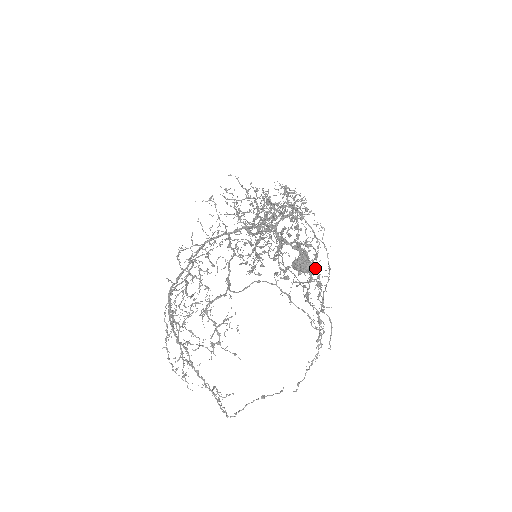
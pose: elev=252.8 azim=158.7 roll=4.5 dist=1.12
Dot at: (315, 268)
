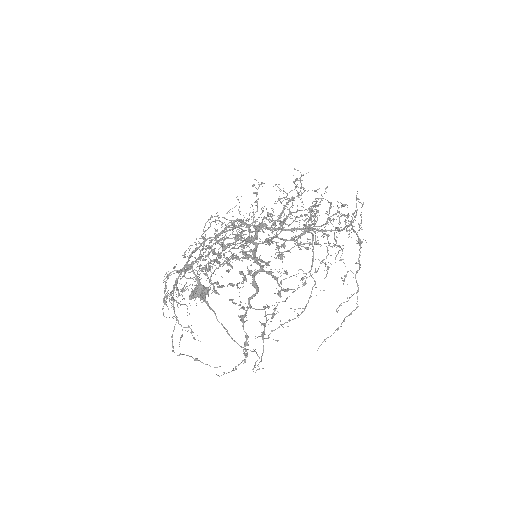
Dot at: occluded
